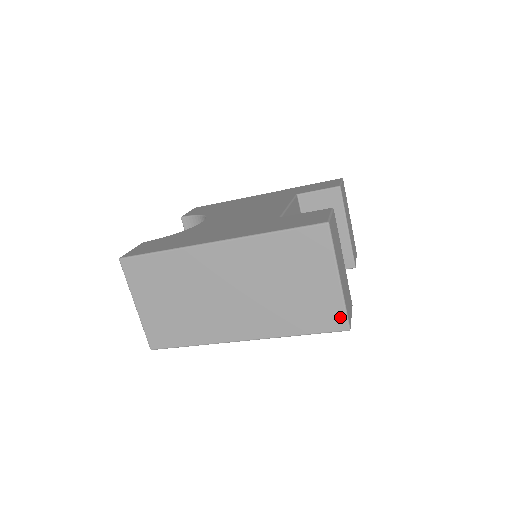
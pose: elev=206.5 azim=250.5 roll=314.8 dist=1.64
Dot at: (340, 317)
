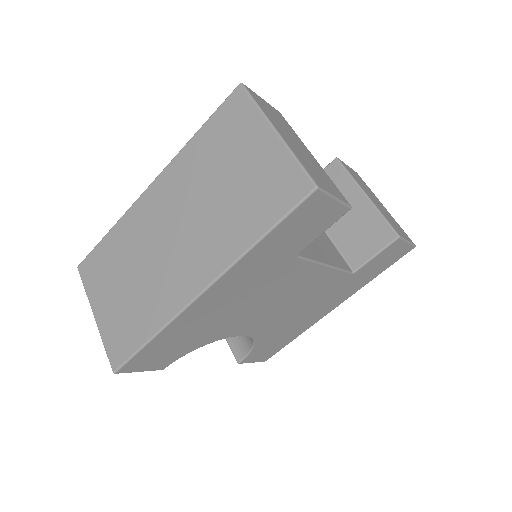
Dot at: (297, 177)
